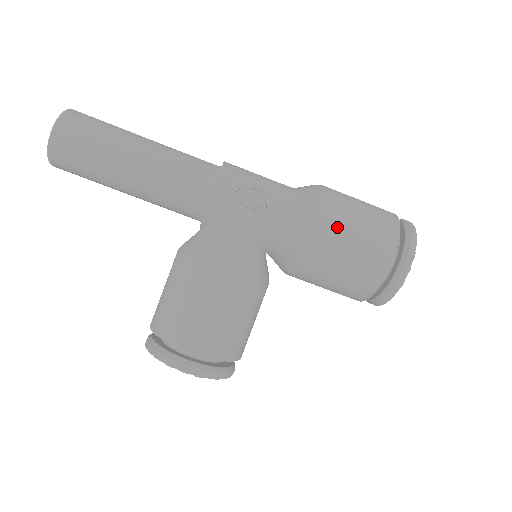
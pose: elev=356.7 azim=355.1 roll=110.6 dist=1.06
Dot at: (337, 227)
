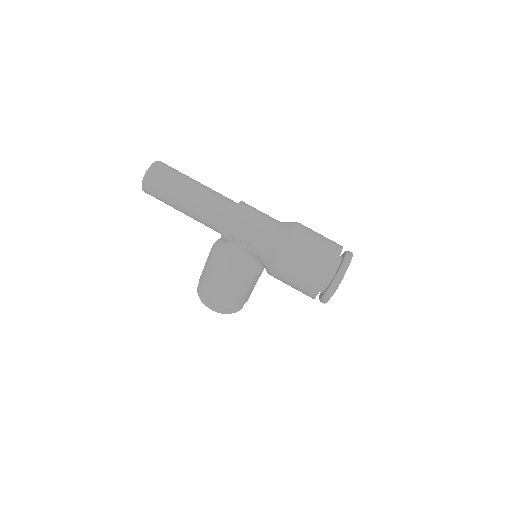
Dot at: (289, 266)
